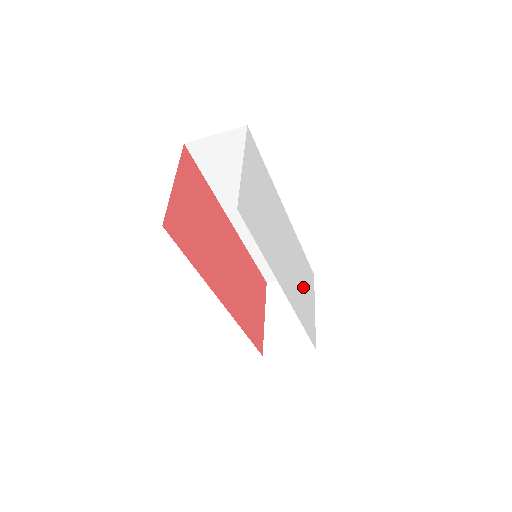
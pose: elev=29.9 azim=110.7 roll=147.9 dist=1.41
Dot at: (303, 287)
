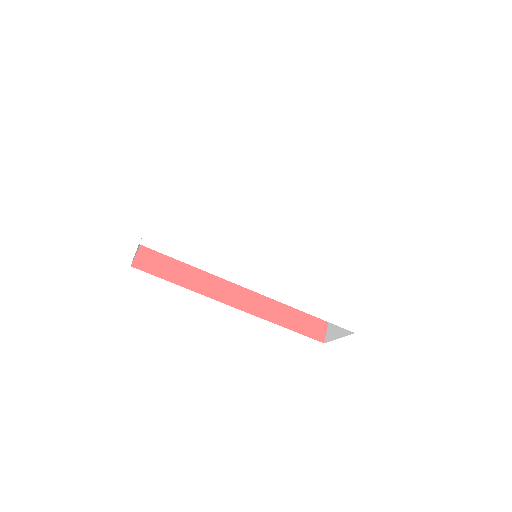
Dot at: (322, 271)
